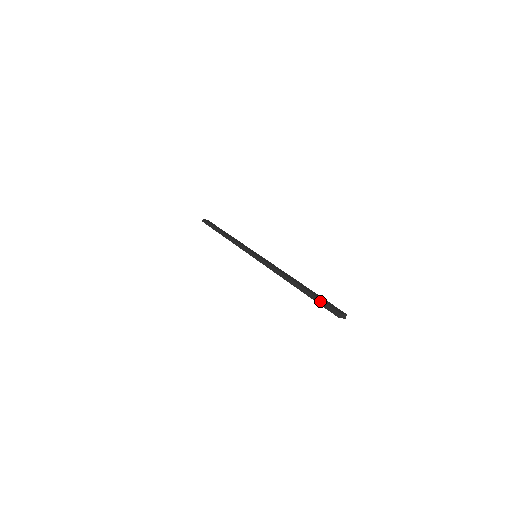
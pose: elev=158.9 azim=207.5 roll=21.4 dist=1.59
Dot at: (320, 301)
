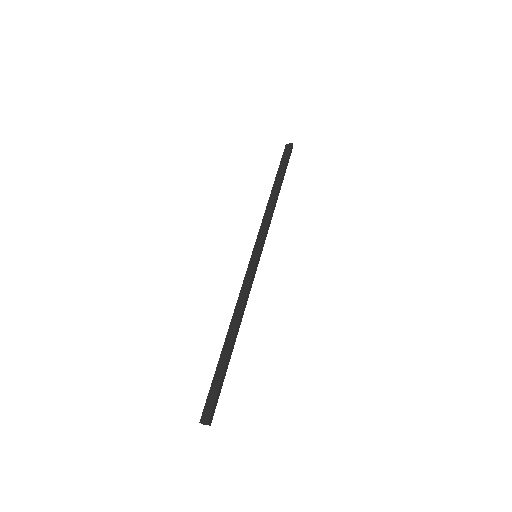
Dot at: (211, 387)
